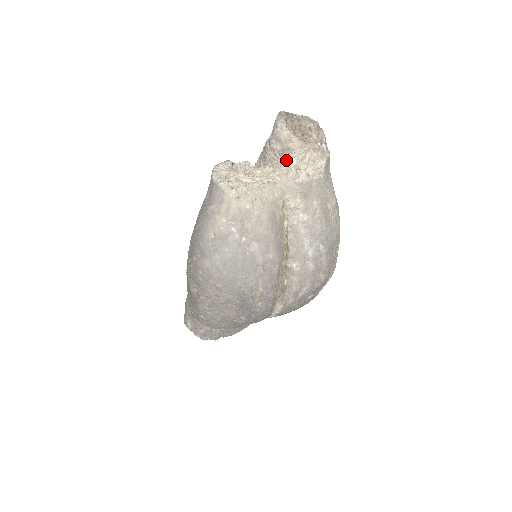
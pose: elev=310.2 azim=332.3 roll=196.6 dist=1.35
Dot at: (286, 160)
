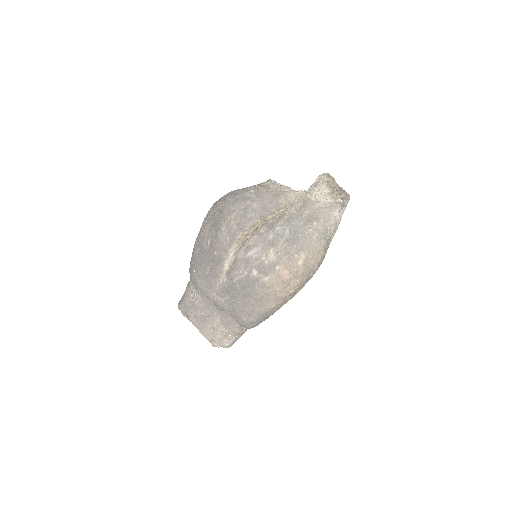
Dot at: (313, 189)
